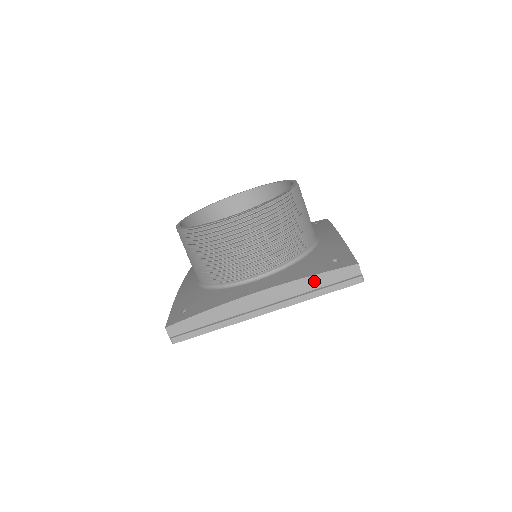
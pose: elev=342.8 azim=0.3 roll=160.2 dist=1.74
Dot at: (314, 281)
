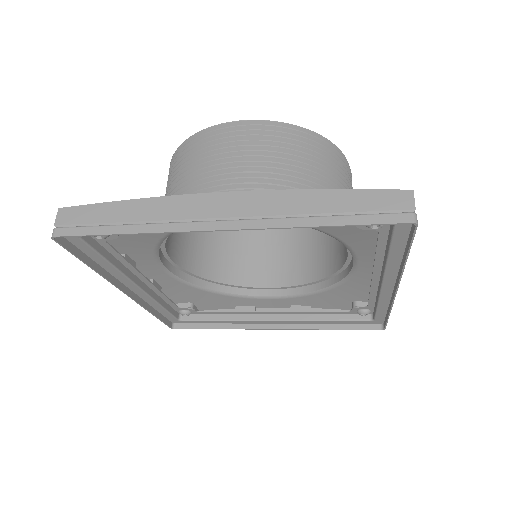
Dot at: (324, 199)
